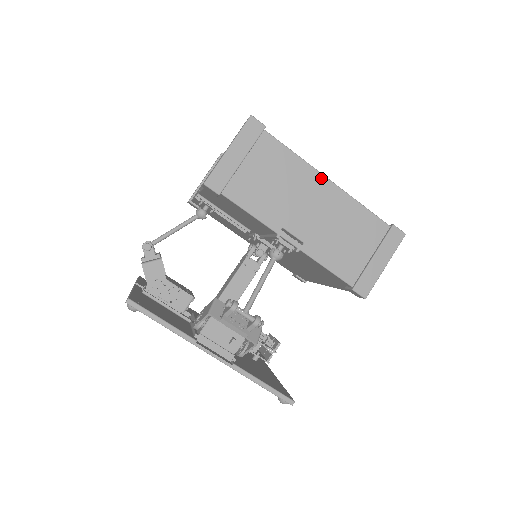
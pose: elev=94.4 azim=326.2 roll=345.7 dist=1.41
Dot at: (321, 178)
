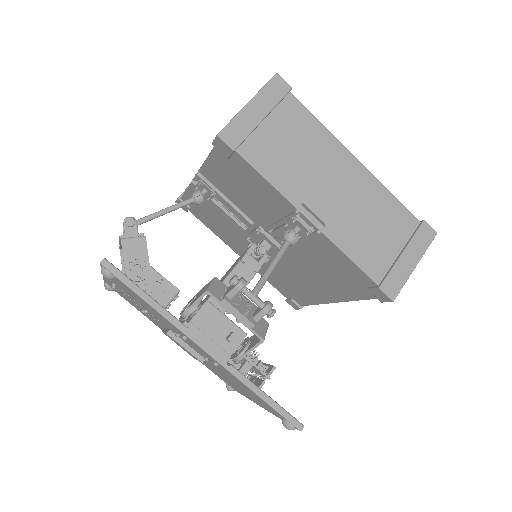
Dot at: (348, 155)
